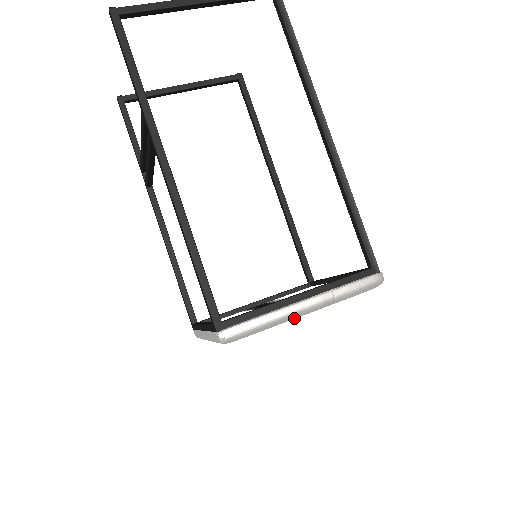
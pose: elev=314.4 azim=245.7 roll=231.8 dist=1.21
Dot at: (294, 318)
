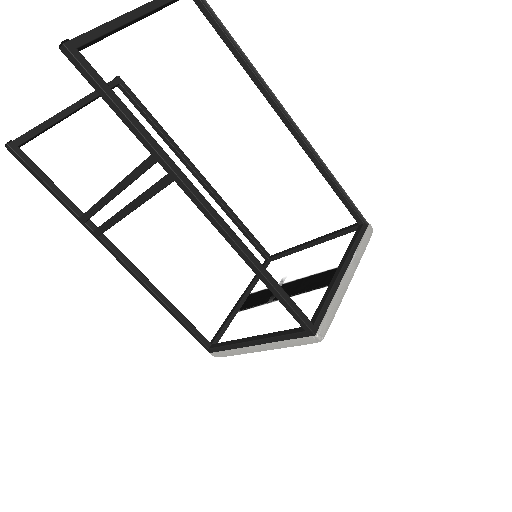
Dot at: (345, 291)
